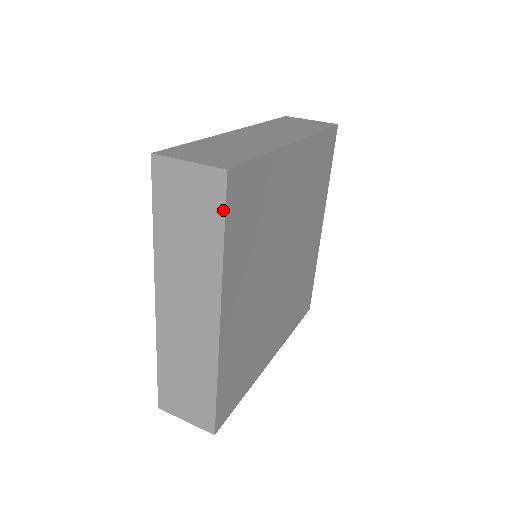
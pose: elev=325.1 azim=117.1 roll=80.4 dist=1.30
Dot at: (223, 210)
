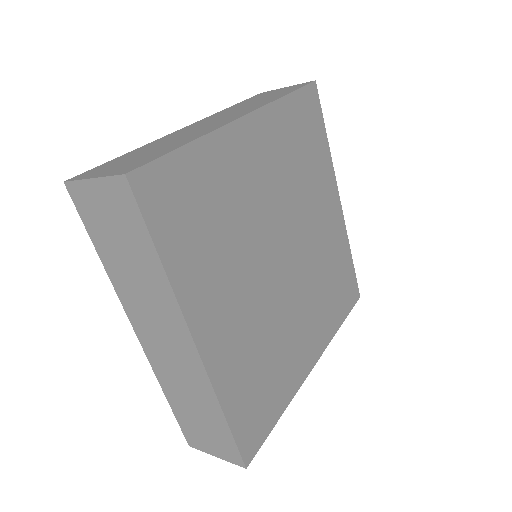
Dot at: (300, 87)
